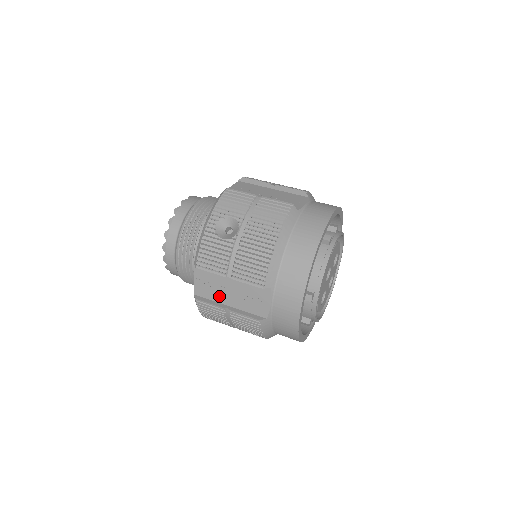
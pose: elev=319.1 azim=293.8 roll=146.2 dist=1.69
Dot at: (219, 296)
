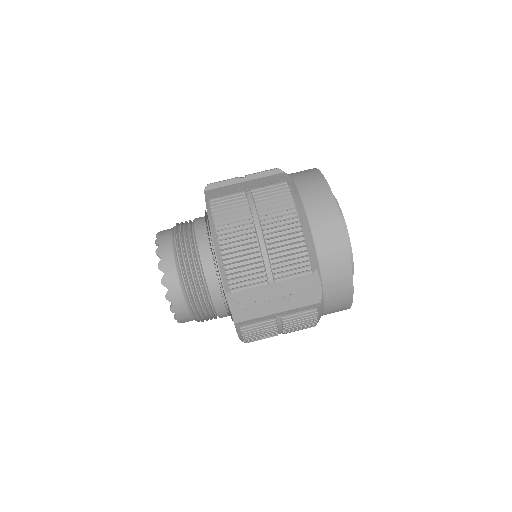
Dot at: occluded
